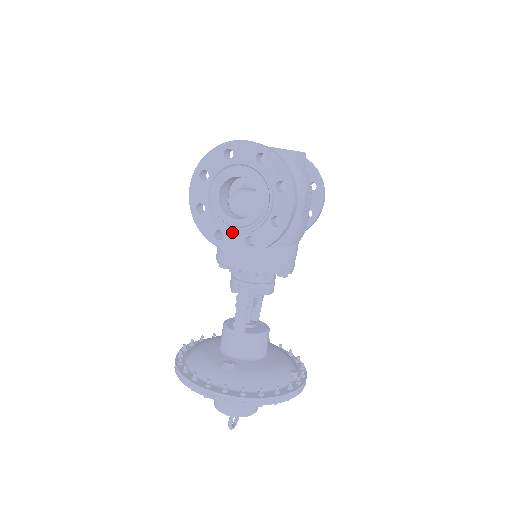
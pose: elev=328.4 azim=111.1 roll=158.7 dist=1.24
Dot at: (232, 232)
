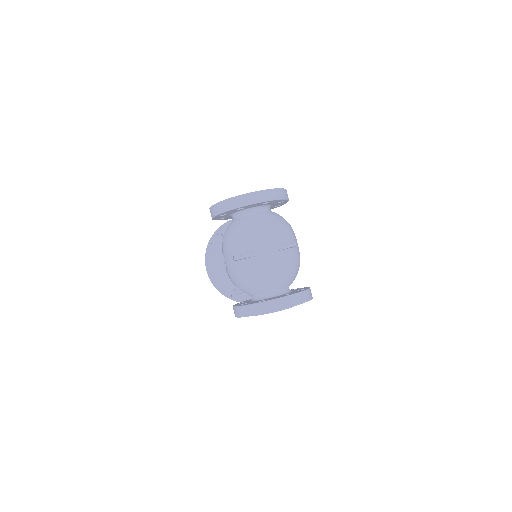
Dot at: occluded
